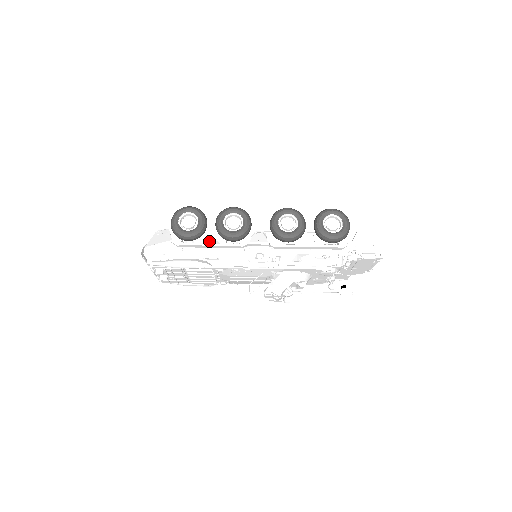
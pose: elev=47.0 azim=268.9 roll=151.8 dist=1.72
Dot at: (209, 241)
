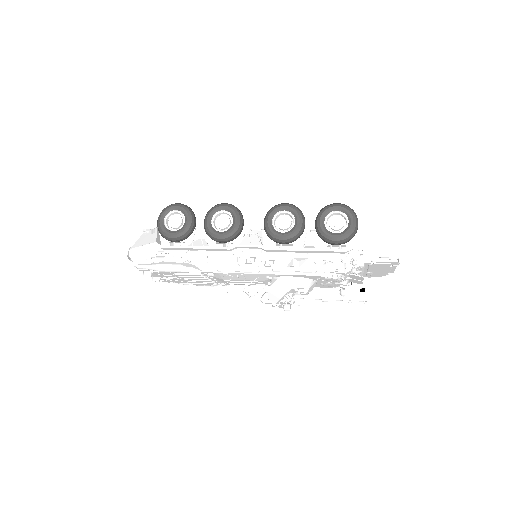
Dot at: (197, 242)
